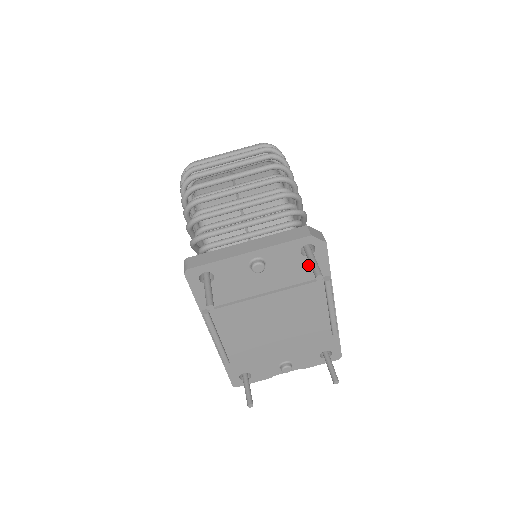
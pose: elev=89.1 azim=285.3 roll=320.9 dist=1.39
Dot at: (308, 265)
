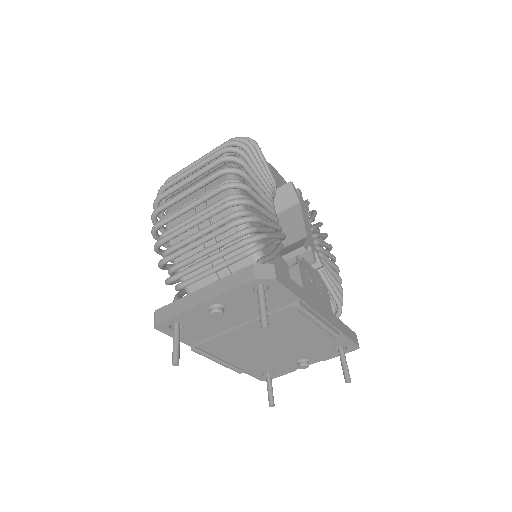
Dot at: (270, 298)
